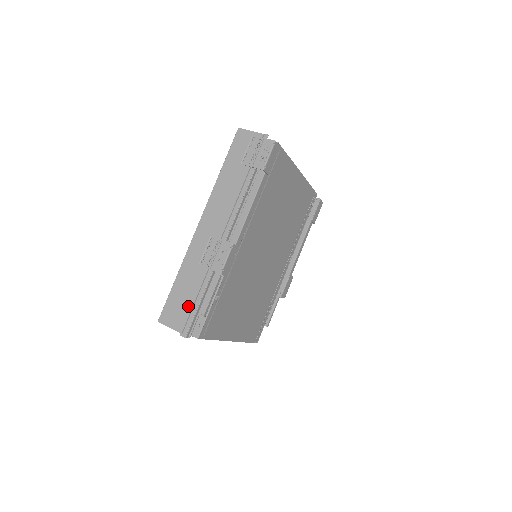
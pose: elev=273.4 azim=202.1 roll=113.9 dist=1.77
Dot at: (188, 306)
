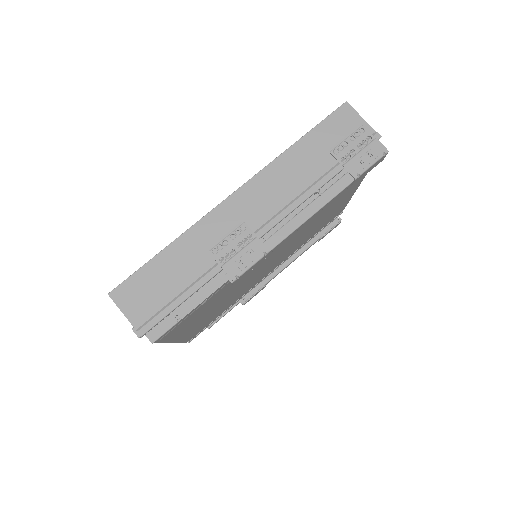
Dot at: (164, 297)
